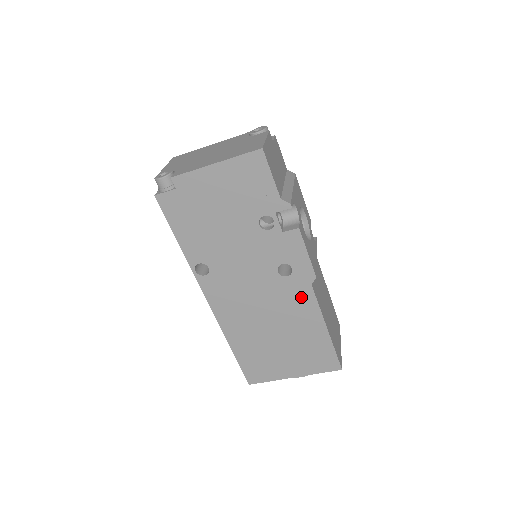
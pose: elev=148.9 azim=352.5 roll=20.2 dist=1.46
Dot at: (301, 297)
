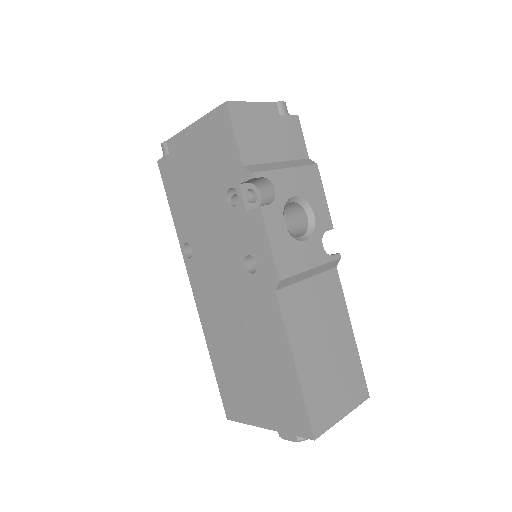
Dot at: (267, 307)
